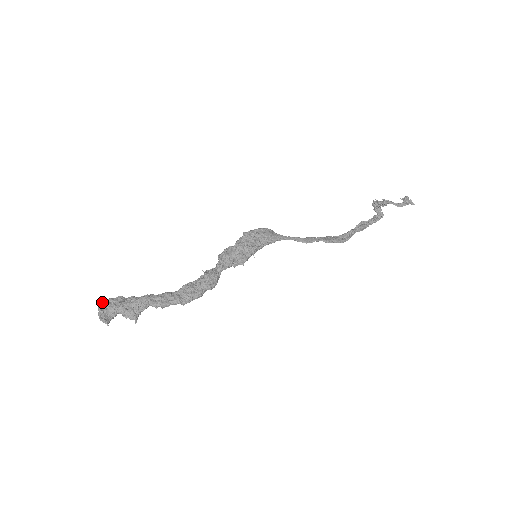
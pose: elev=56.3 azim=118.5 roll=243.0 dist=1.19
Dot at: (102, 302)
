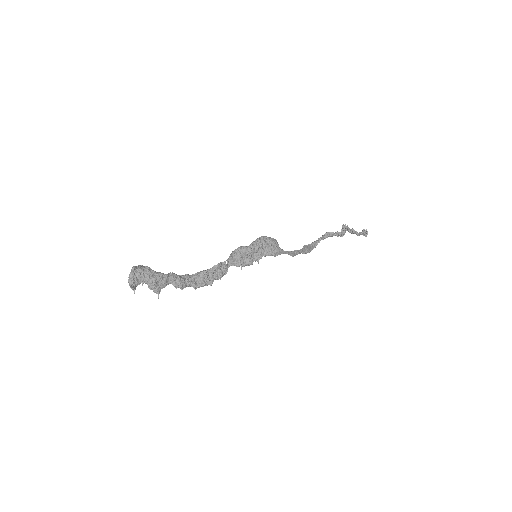
Dot at: (134, 270)
